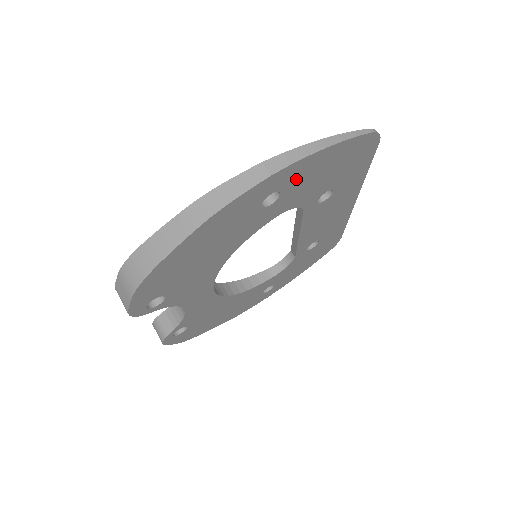
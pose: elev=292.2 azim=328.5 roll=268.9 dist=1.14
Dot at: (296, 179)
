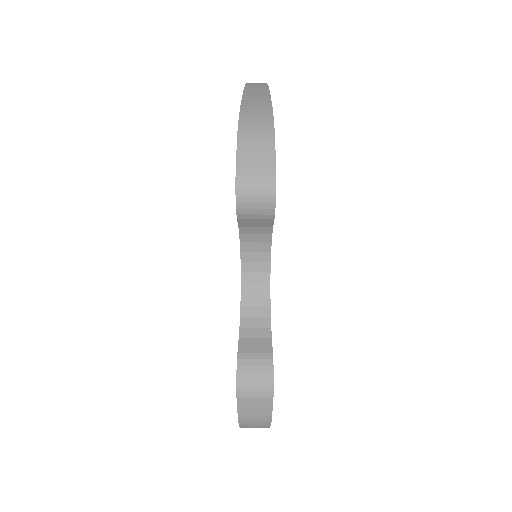
Dot at: occluded
